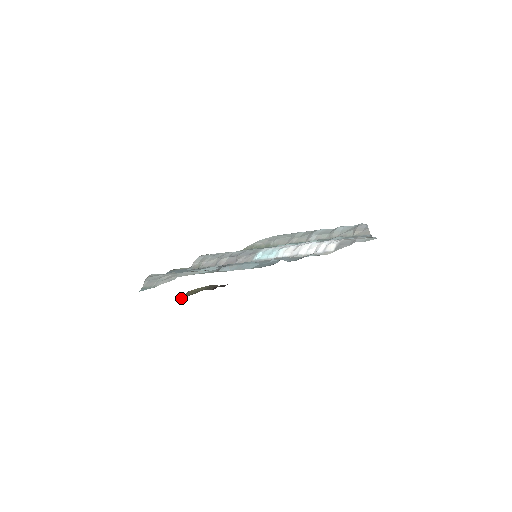
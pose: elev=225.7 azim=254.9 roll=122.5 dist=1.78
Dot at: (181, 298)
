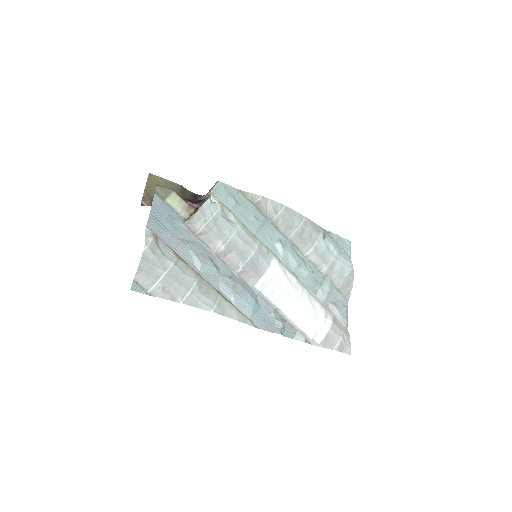
Dot at: (143, 198)
